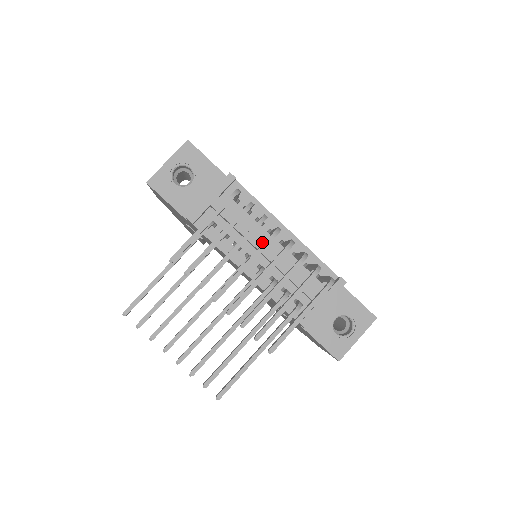
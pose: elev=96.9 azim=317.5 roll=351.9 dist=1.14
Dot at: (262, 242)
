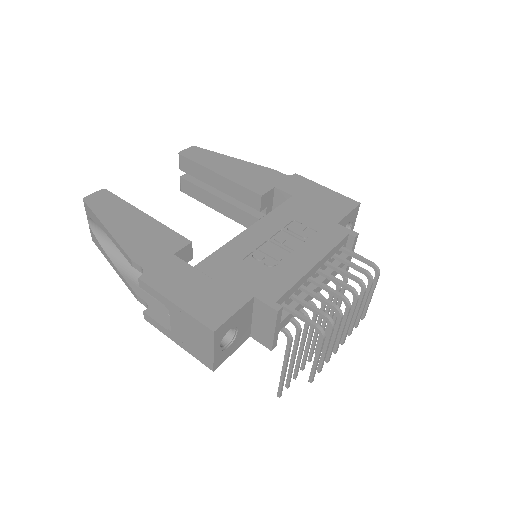
Dot at: occluded
